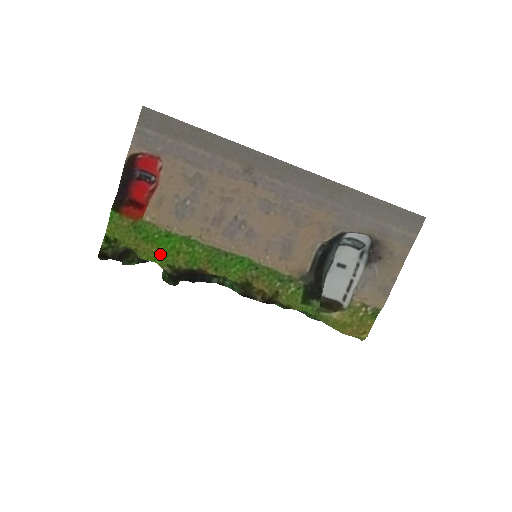
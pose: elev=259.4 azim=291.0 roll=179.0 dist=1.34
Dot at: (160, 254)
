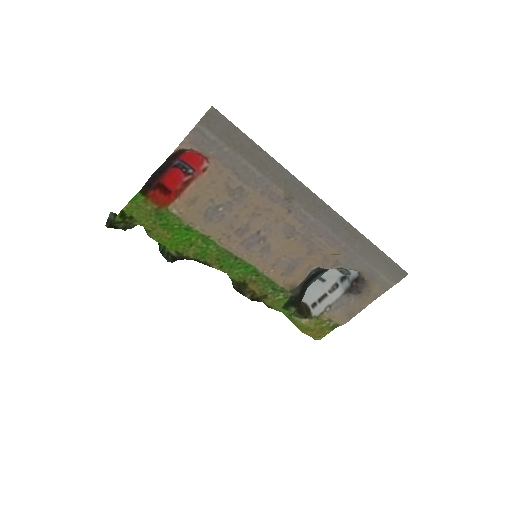
Dot at: (173, 241)
